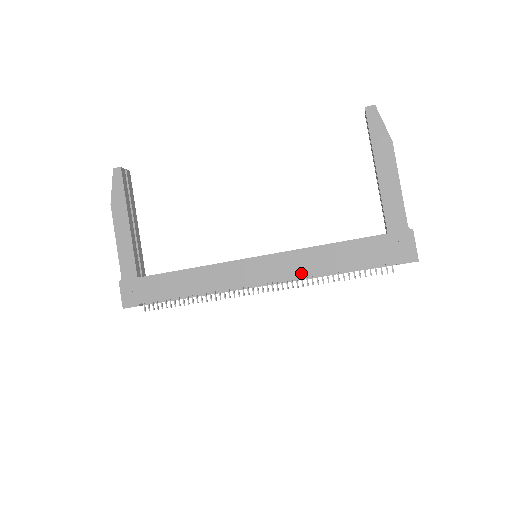
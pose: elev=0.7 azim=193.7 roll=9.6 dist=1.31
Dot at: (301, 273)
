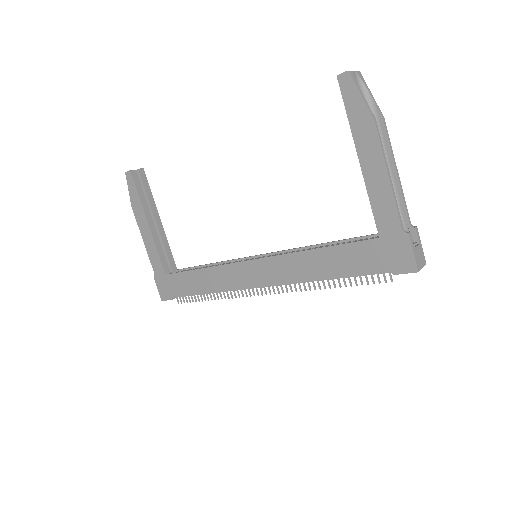
Dot at: (295, 278)
